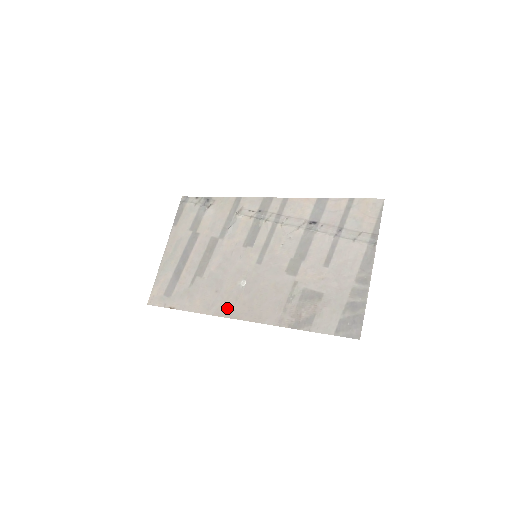
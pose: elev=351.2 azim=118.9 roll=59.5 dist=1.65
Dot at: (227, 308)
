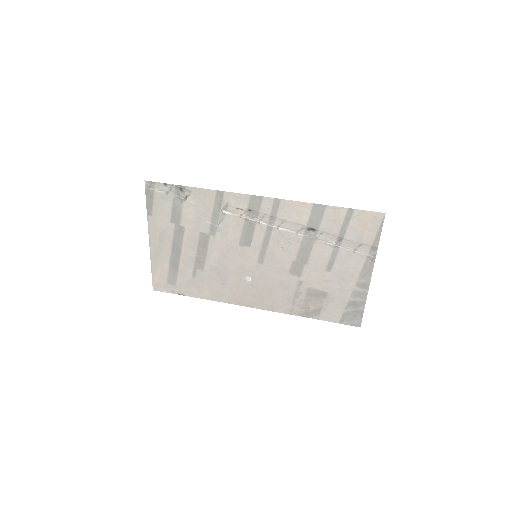
Dot at: (238, 298)
